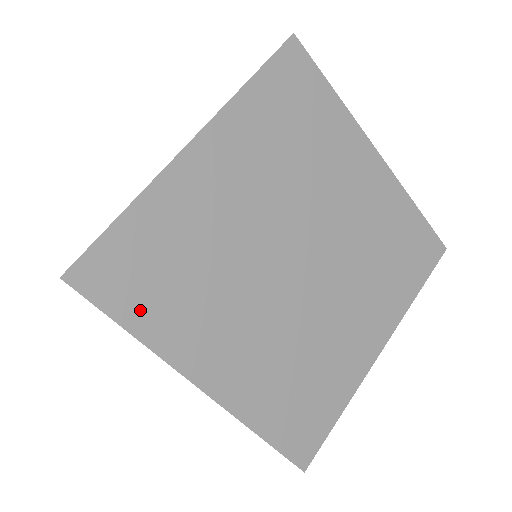
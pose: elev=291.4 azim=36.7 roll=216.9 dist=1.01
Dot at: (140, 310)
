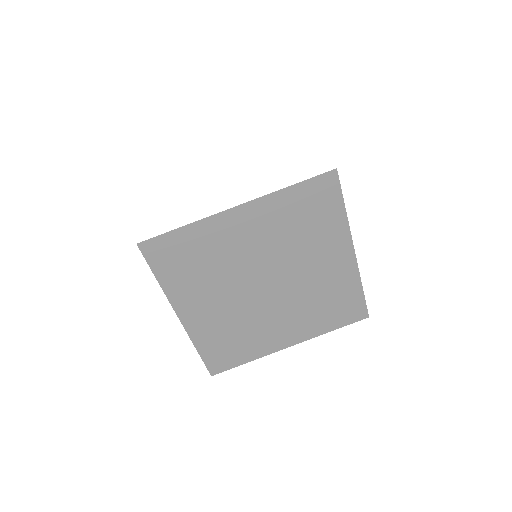
Dot at: (167, 272)
